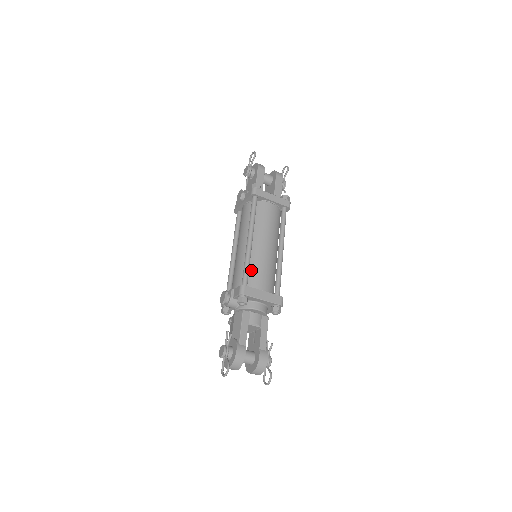
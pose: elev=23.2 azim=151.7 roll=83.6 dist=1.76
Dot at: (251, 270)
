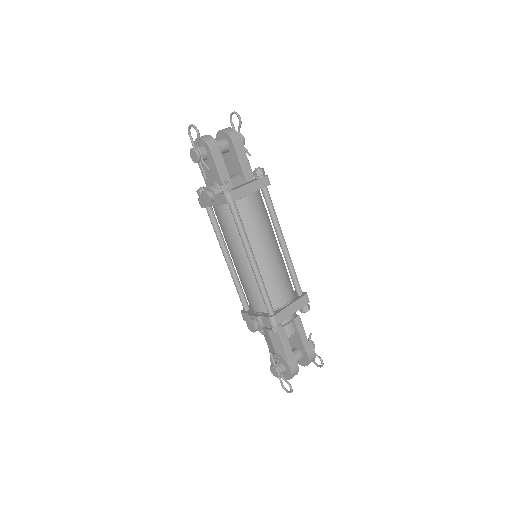
Dot at: (268, 290)
